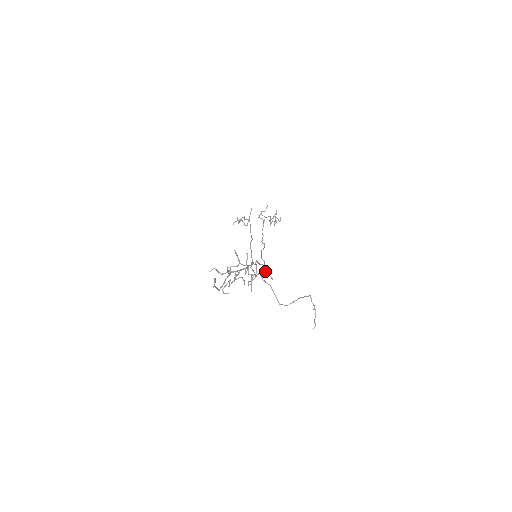
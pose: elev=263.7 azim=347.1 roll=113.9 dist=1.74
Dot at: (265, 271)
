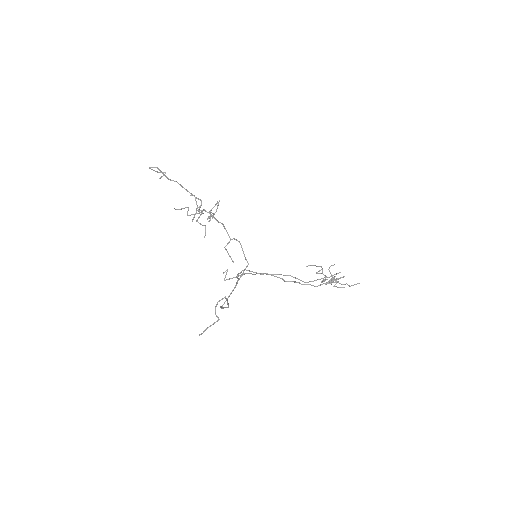
Dot at: (245, 269)
